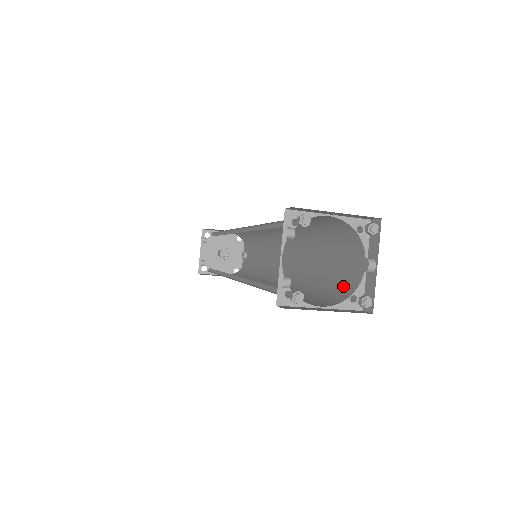
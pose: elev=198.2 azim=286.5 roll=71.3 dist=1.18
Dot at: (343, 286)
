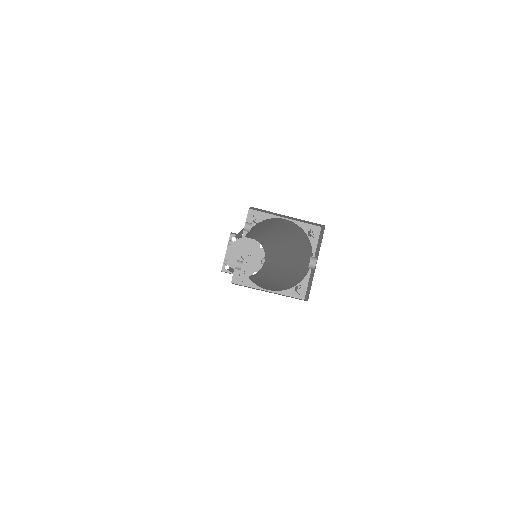
Dot at: (296, 280)
